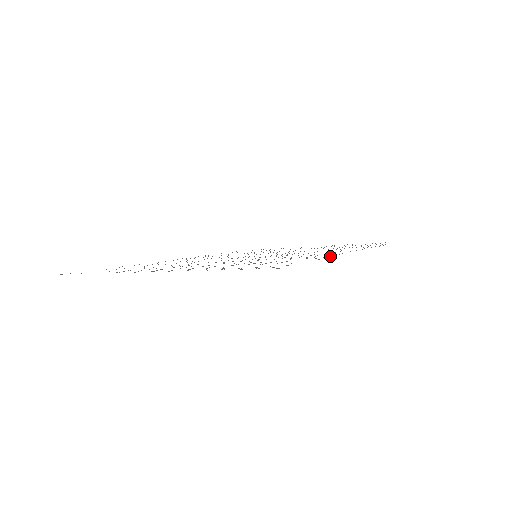
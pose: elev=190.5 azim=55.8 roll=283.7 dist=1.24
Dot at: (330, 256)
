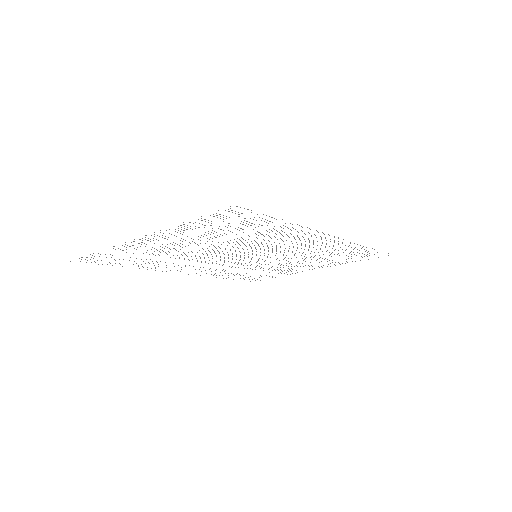
Dot at: occluded
